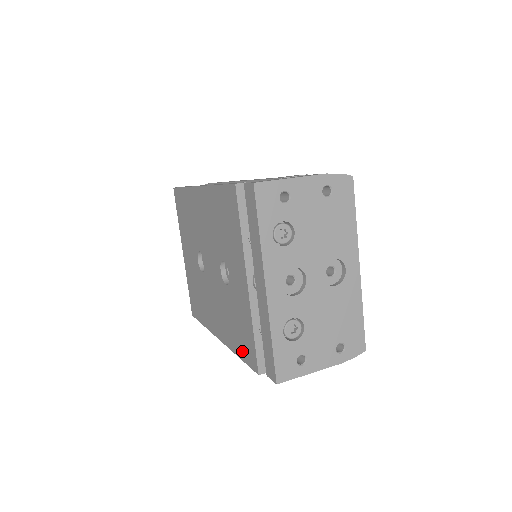
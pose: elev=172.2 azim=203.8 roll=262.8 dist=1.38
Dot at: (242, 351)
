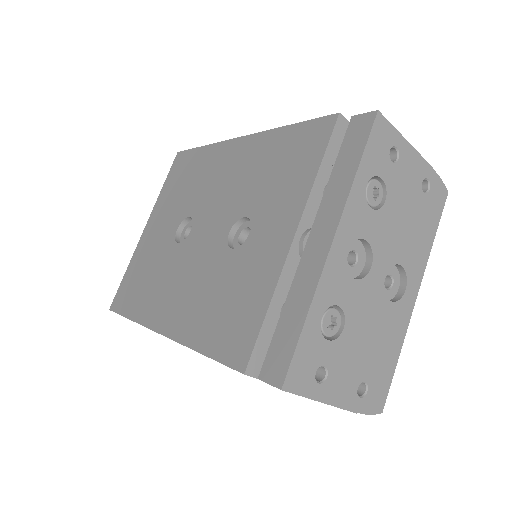
Dot at: (217, 341)
